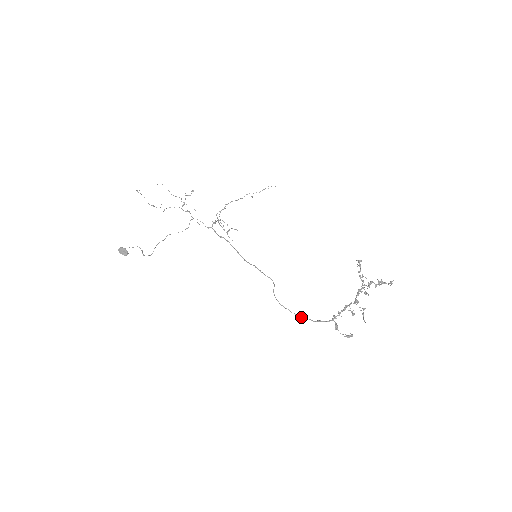
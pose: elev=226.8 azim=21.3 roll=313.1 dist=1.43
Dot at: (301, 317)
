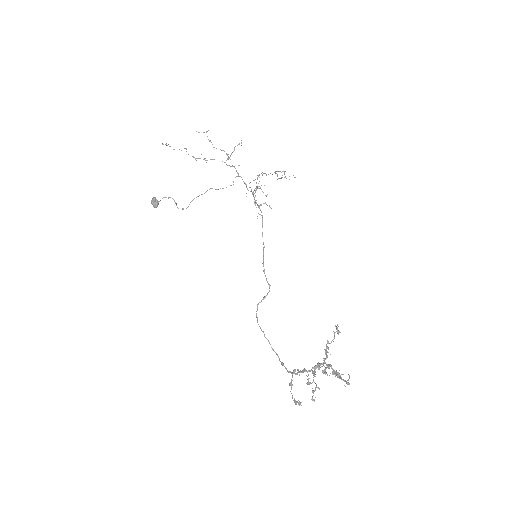
Dot at: (272, 348)
